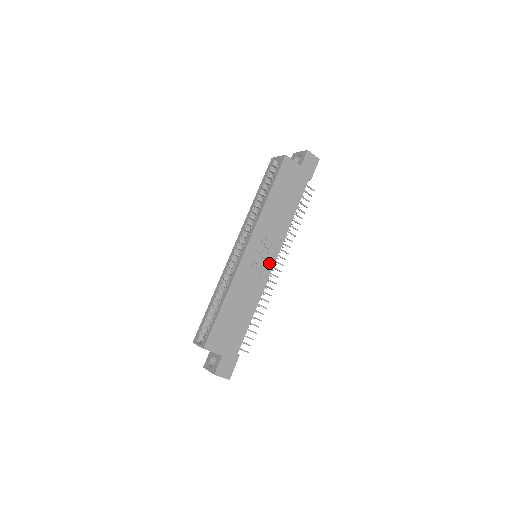
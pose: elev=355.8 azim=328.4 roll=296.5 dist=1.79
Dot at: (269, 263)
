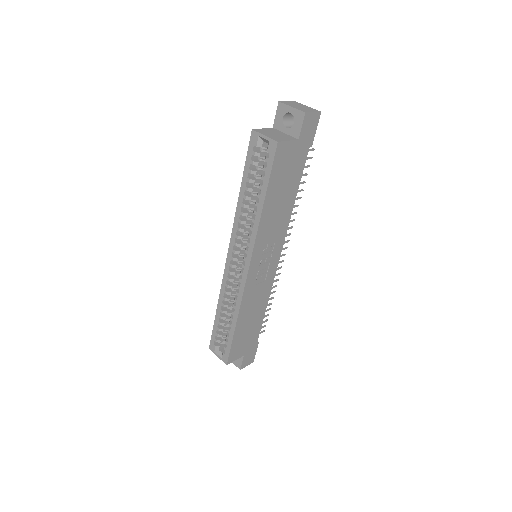
Dot at: (274, 263)
